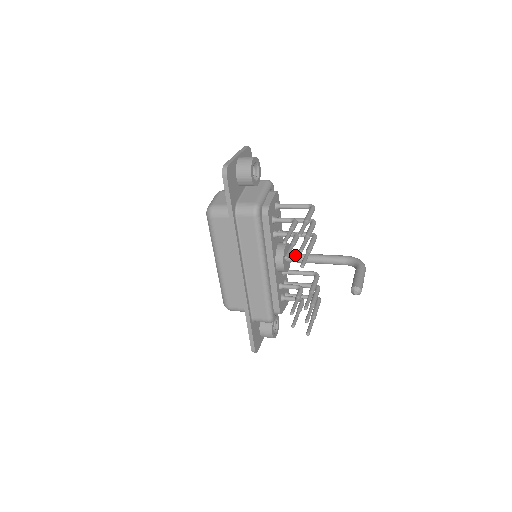
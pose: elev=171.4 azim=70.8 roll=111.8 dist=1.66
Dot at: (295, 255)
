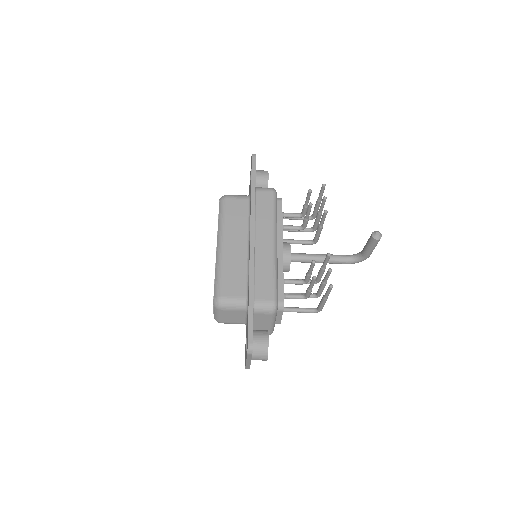
Dot at: (298, 253)
